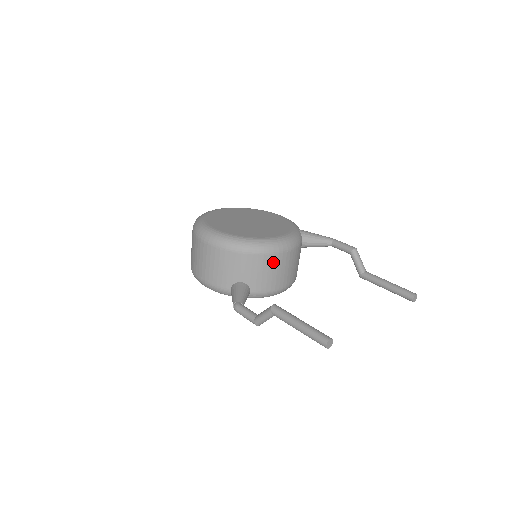
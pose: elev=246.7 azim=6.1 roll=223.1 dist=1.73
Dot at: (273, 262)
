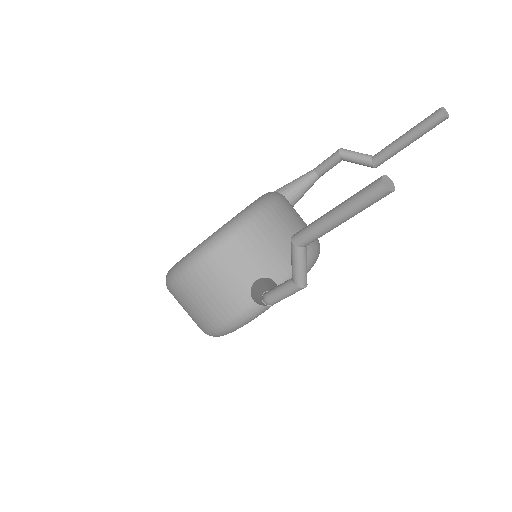
Dot at: (268, 229)
